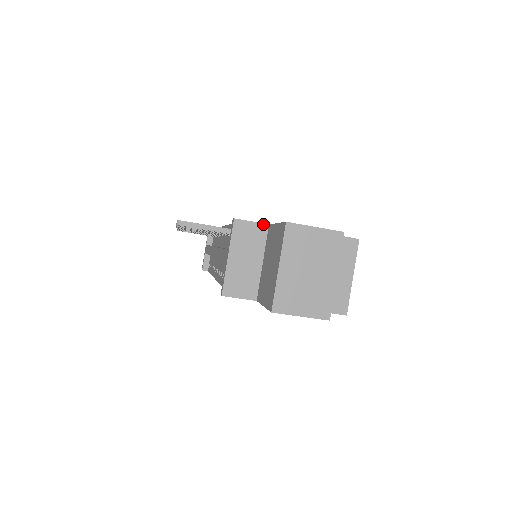
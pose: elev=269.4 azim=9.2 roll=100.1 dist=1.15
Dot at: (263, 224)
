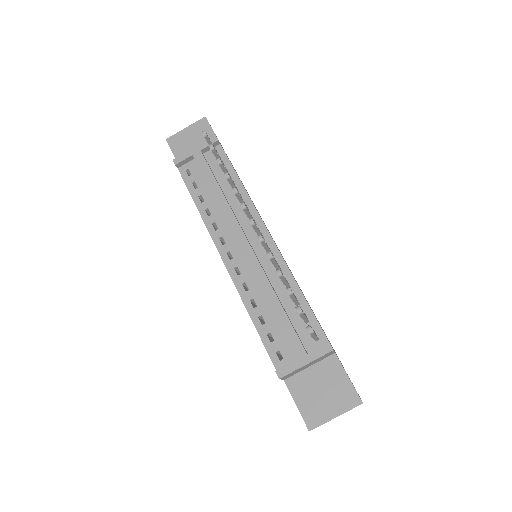
Dot at: occluded
